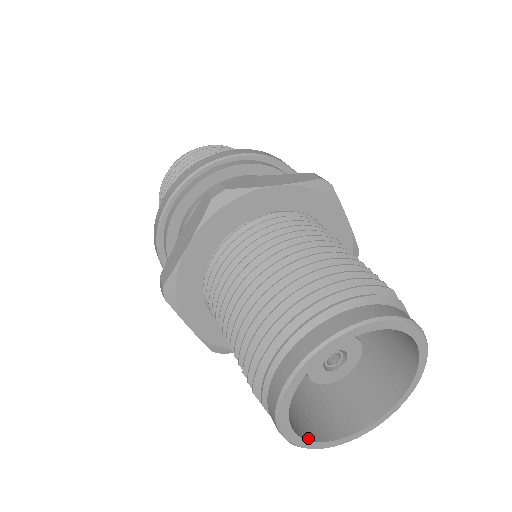
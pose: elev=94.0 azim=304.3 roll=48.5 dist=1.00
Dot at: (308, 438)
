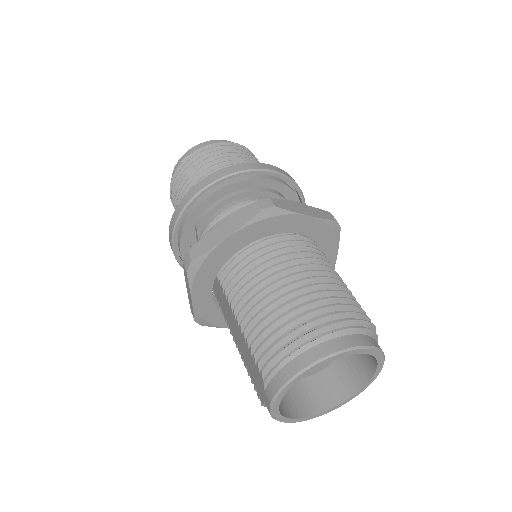
Dot at: (281, 413)
